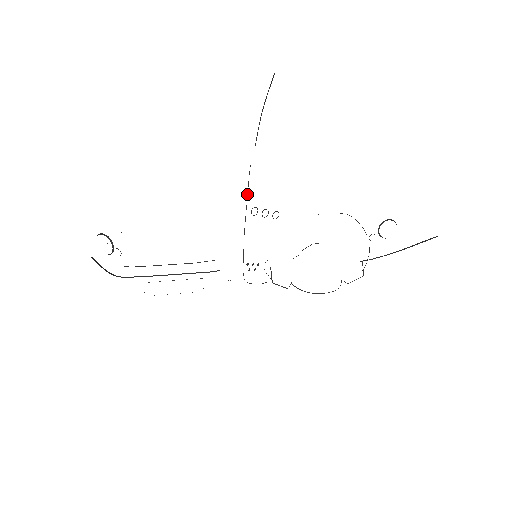
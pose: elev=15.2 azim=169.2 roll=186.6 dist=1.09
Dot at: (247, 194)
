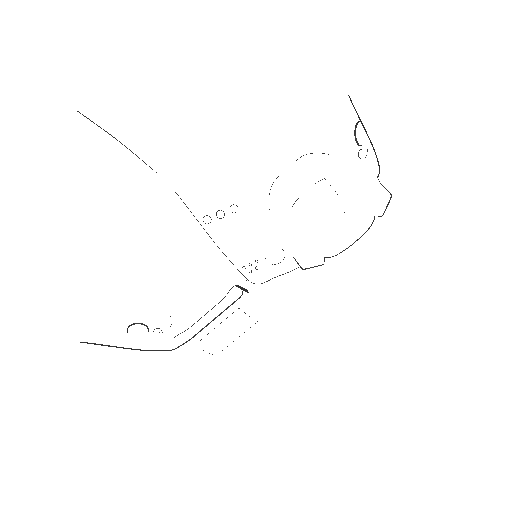
Dot at: (190, 211)
